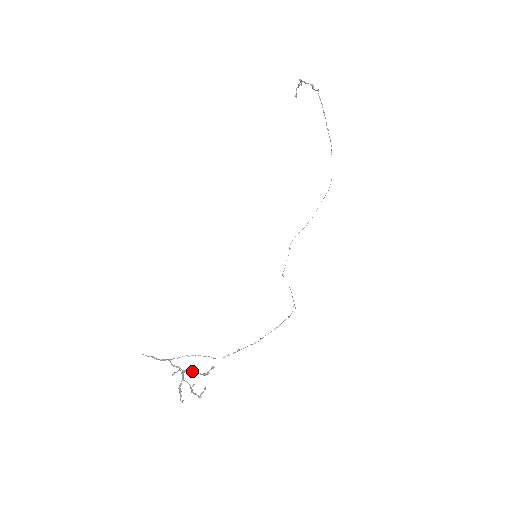
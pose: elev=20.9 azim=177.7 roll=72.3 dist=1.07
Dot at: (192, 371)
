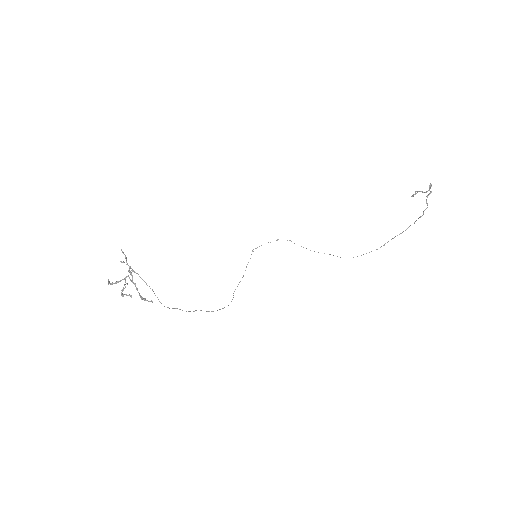
Dot at: (137, 289)
